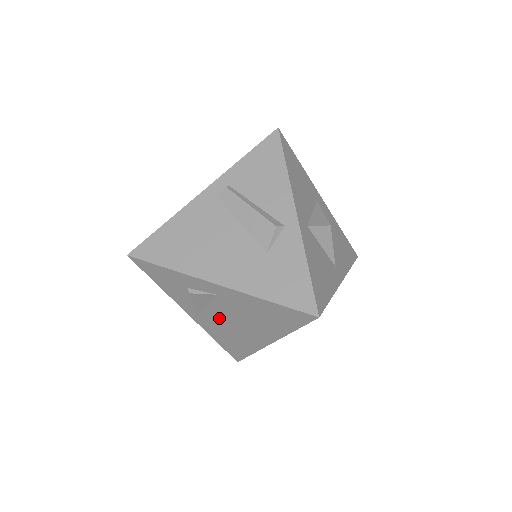
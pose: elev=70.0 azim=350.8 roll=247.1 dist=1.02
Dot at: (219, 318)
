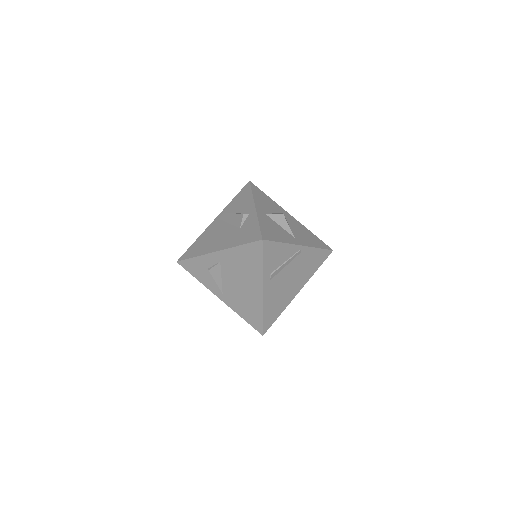
Dot at: (232, 287)
